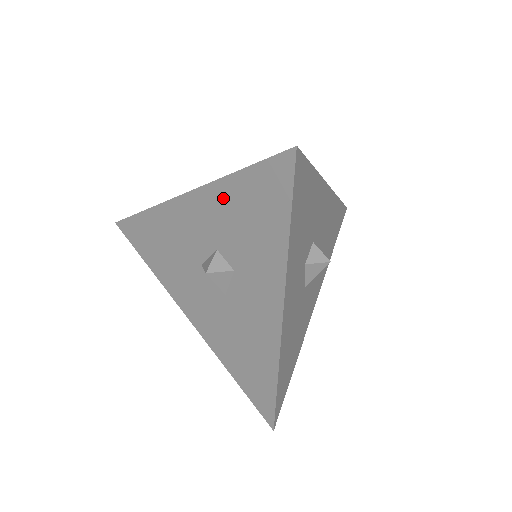
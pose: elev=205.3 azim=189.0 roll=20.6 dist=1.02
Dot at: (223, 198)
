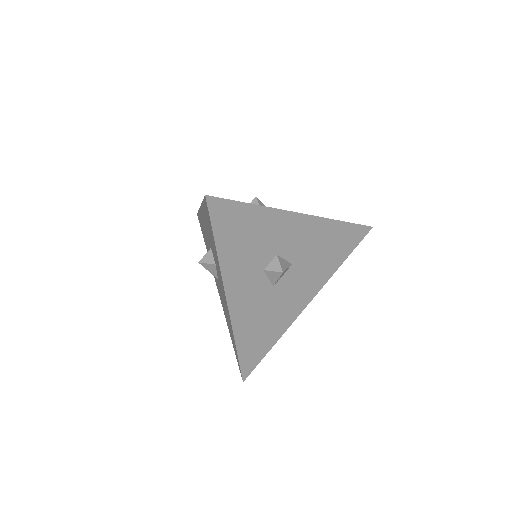
Dot at: occluded
